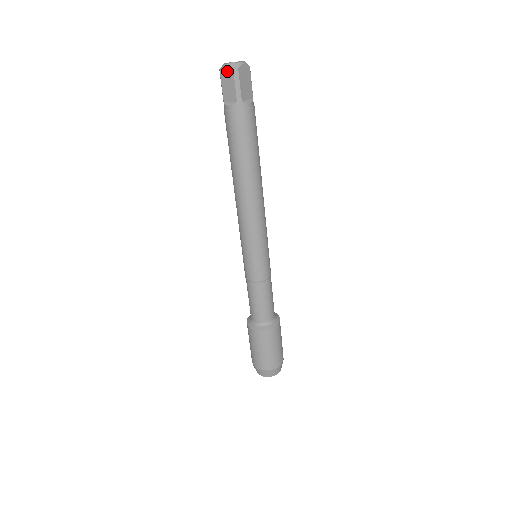
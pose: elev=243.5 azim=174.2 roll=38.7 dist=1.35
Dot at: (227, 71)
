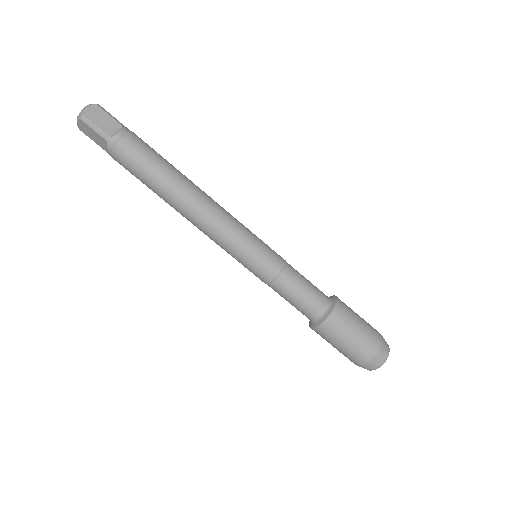
Dot at: (81, 125)
